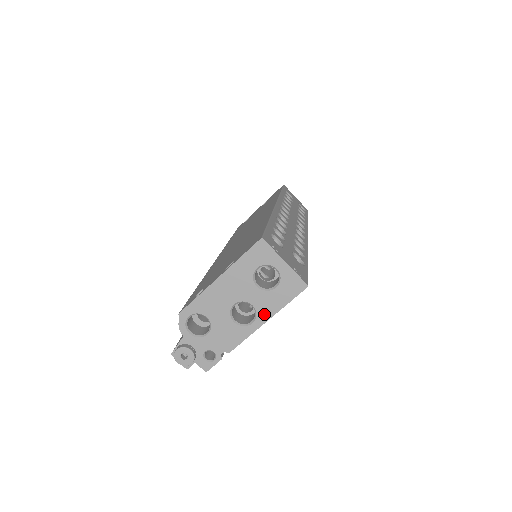
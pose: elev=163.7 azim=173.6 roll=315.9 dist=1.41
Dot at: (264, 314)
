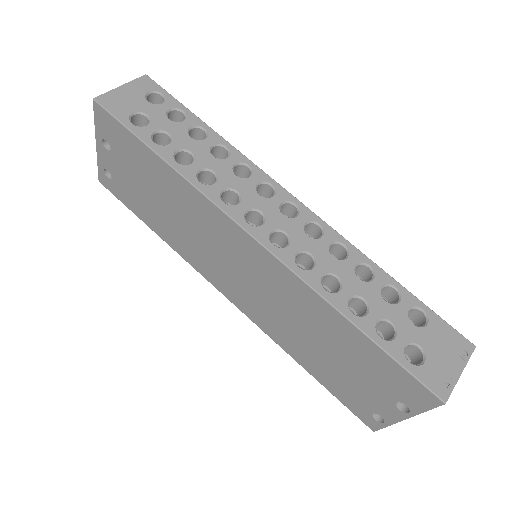
Dot at: occluded
